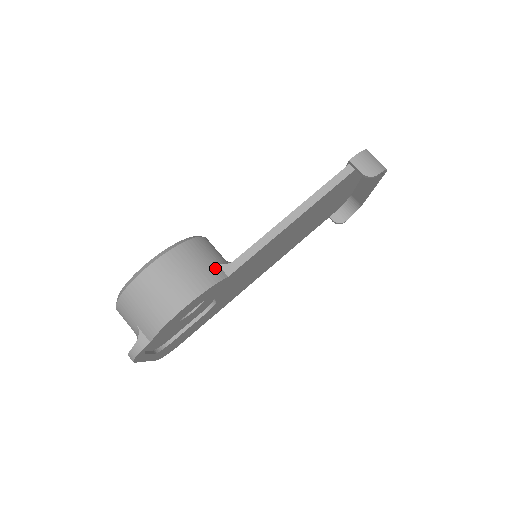
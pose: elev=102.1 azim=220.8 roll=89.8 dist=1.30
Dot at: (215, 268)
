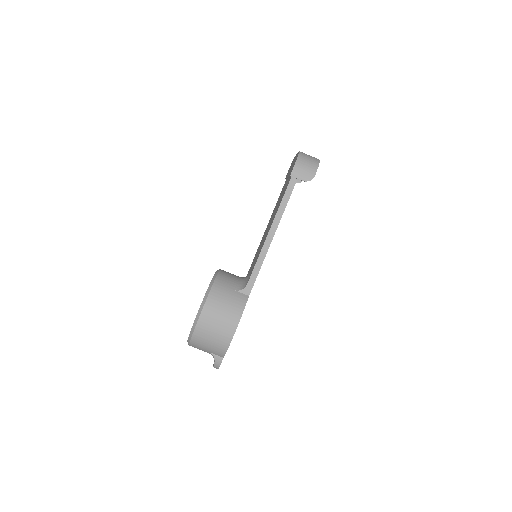
Dot at: (238, 296)
